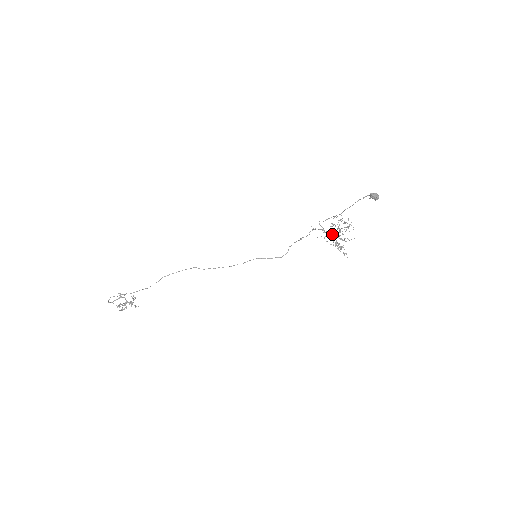
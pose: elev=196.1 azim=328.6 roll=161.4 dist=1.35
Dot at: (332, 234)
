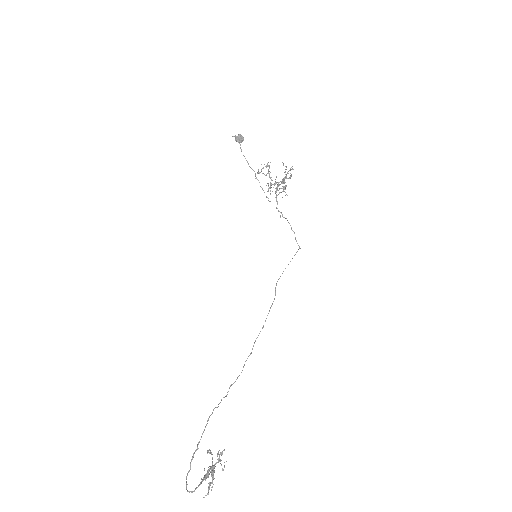
Dot at: occluded
